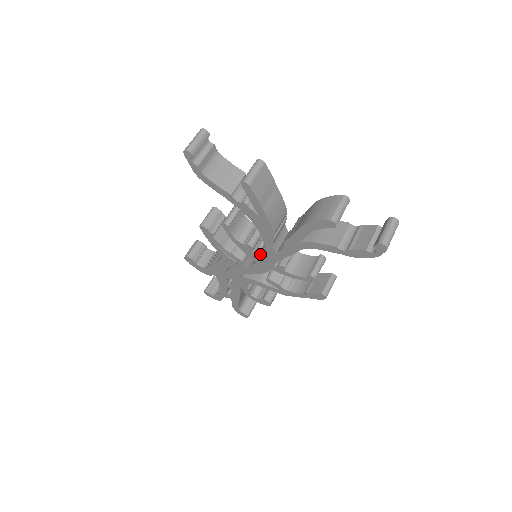
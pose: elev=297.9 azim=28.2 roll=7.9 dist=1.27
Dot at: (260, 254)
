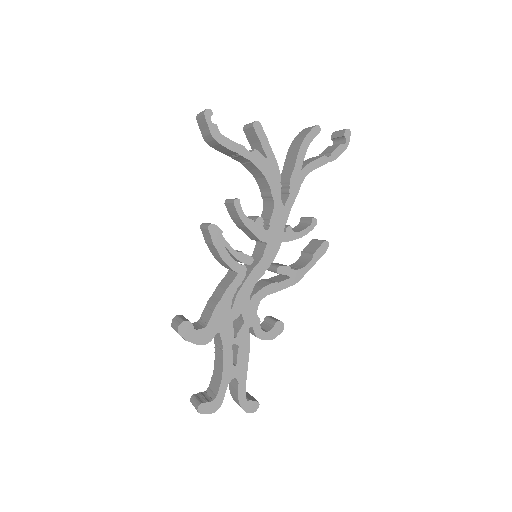
Dot at: (270, 223)
